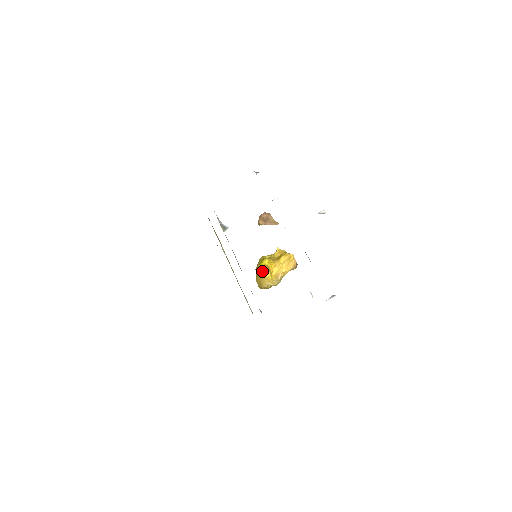
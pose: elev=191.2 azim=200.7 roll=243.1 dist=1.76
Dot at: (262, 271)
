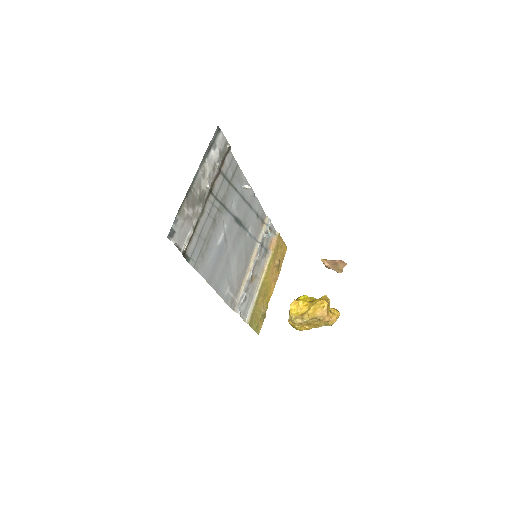
Dot at: occluded
